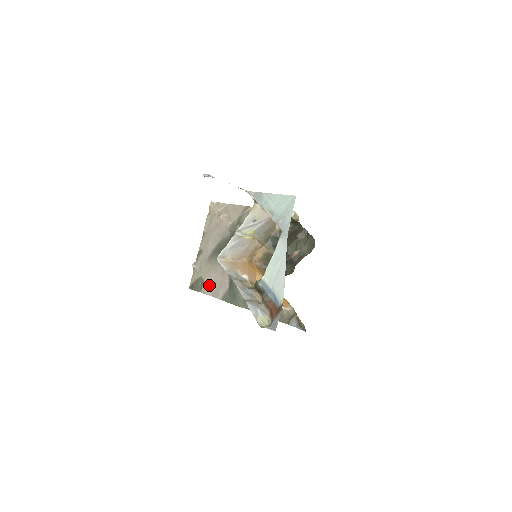
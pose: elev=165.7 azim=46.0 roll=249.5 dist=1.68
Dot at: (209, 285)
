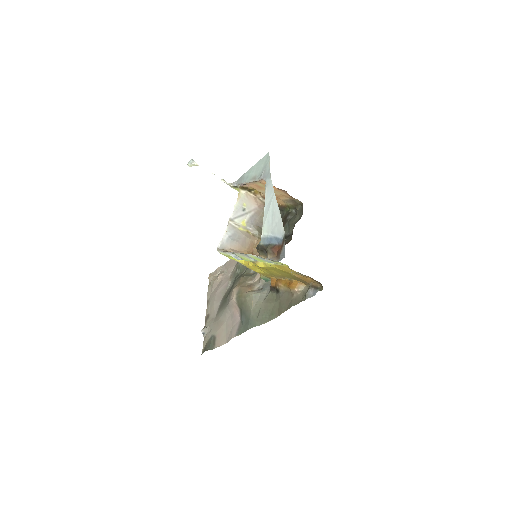
Dot at: (221, 336)
